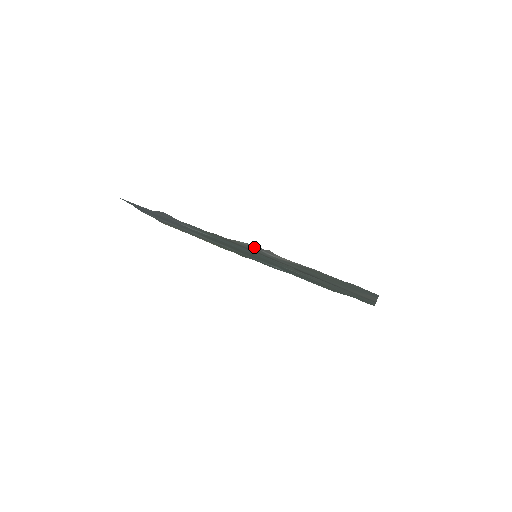
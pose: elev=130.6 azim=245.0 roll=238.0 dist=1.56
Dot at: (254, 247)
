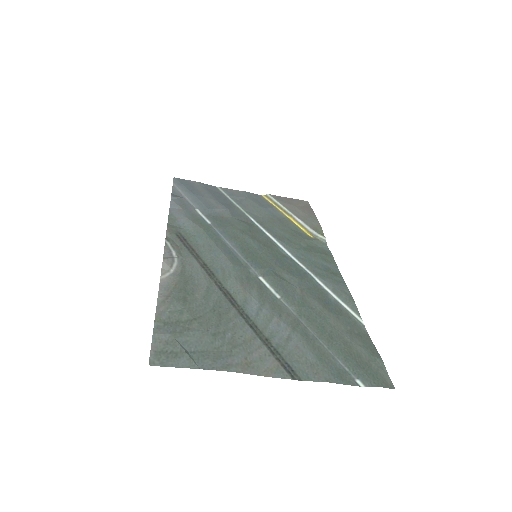
Dot at: (172, 251)
